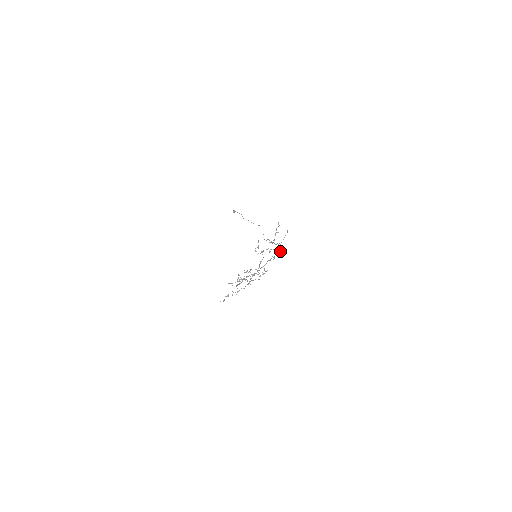
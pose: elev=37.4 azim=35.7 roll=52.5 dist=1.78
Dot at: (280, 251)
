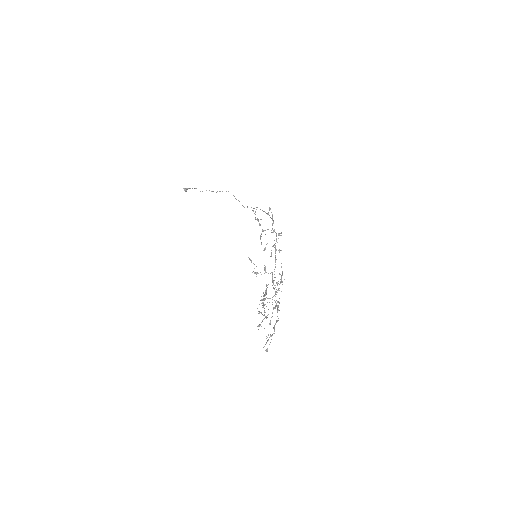
Dot at: (279, 234)
